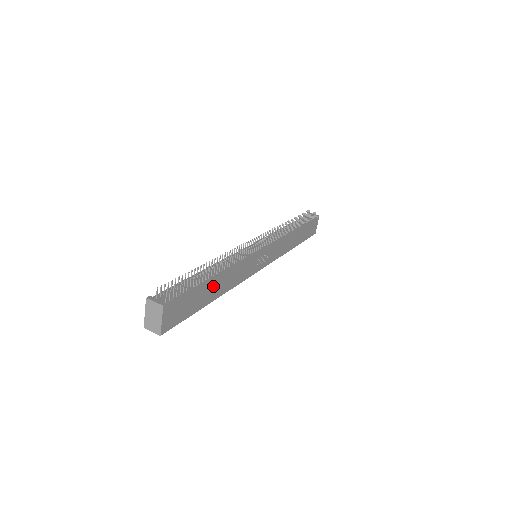
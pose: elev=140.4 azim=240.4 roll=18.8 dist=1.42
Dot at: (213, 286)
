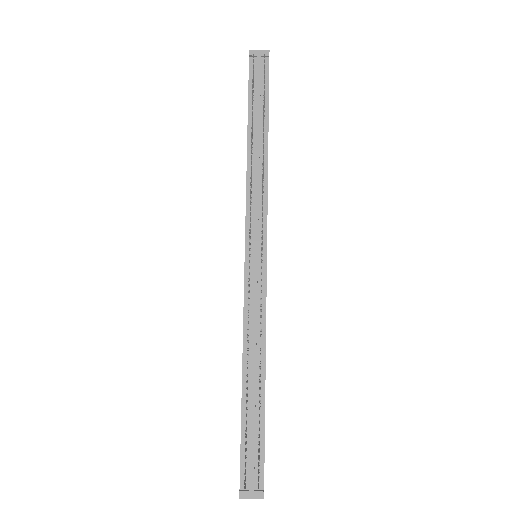
Dot at: occluded
